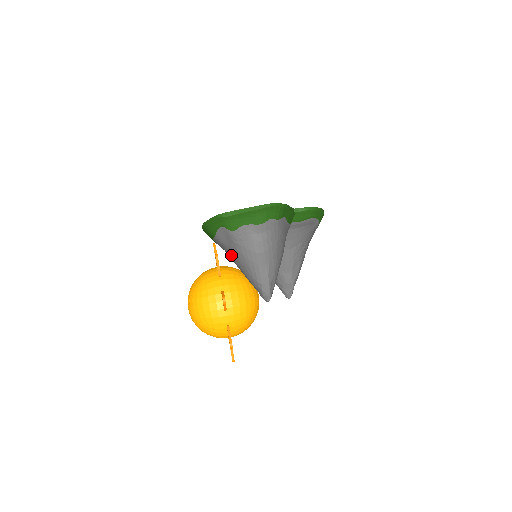
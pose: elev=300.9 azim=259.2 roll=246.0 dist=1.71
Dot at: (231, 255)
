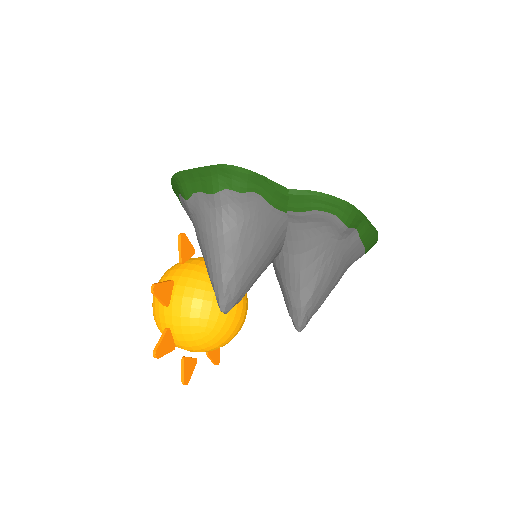
Dot at: occluded
